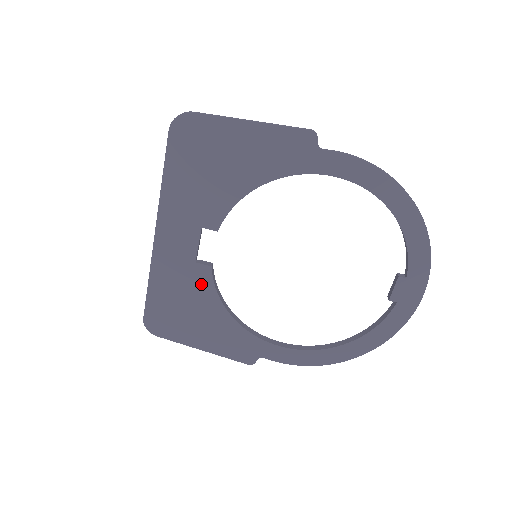
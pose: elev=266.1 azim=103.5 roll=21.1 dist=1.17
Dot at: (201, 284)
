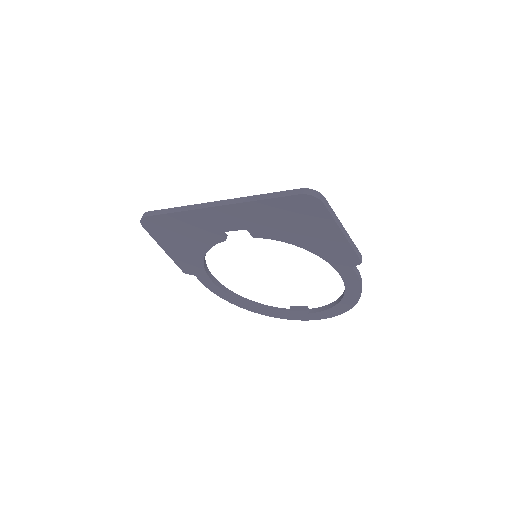
Dot at: (208, 239)
